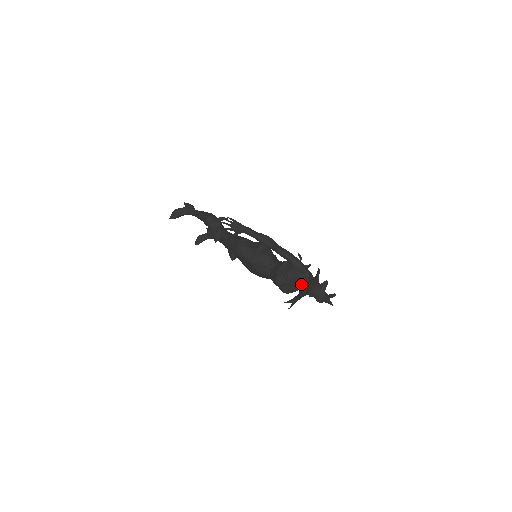
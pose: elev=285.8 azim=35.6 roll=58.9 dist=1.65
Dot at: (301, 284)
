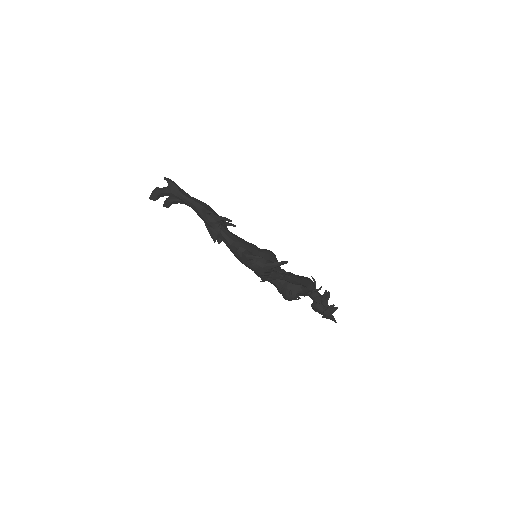
Dot at: occluded
